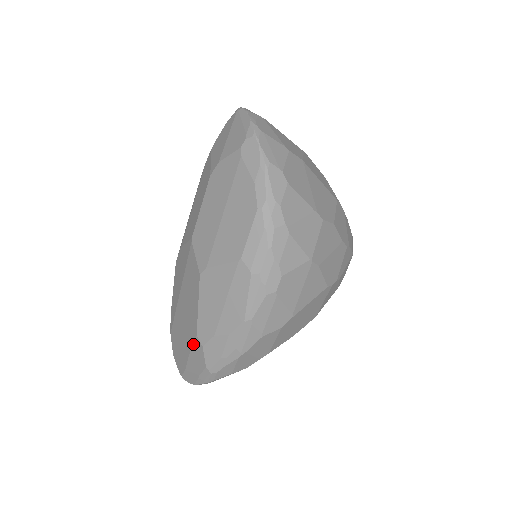
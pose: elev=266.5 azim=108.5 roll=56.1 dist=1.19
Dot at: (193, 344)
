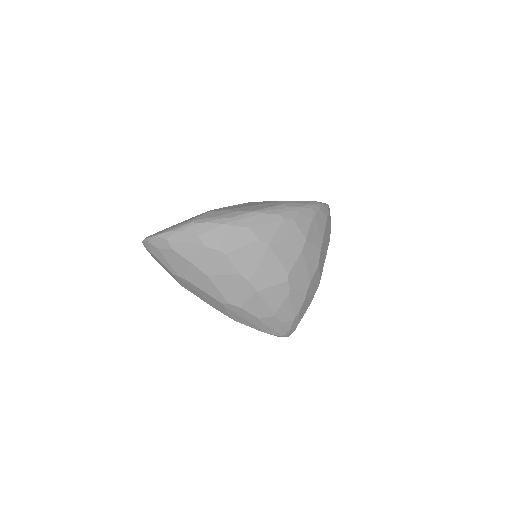
Dot at: (198, 215)
